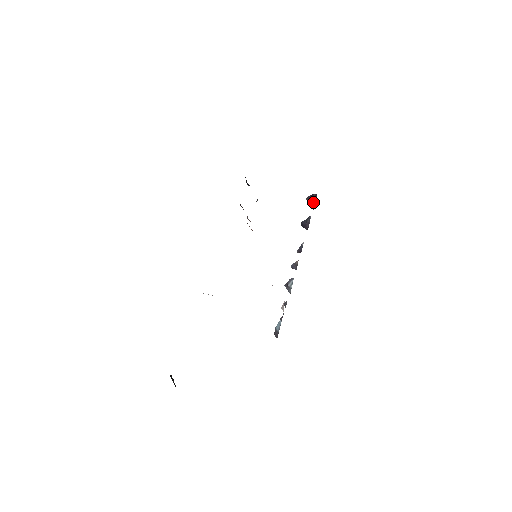
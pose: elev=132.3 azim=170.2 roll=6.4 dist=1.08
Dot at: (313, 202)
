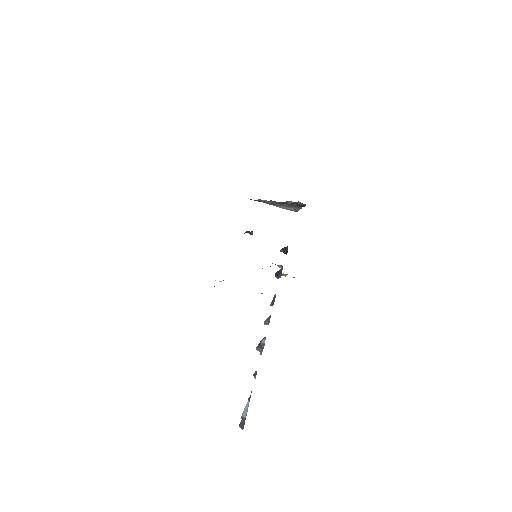
Dot at: (286, 249)
